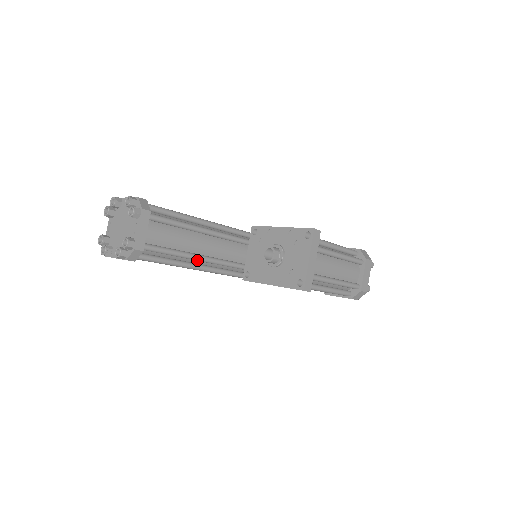
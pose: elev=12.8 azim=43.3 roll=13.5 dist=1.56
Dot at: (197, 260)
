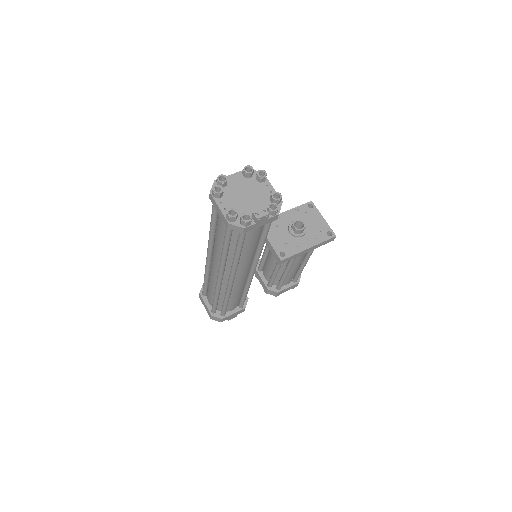
Dot at: occluded
